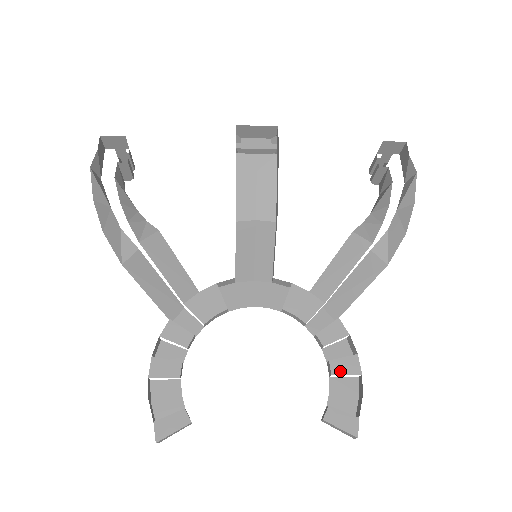
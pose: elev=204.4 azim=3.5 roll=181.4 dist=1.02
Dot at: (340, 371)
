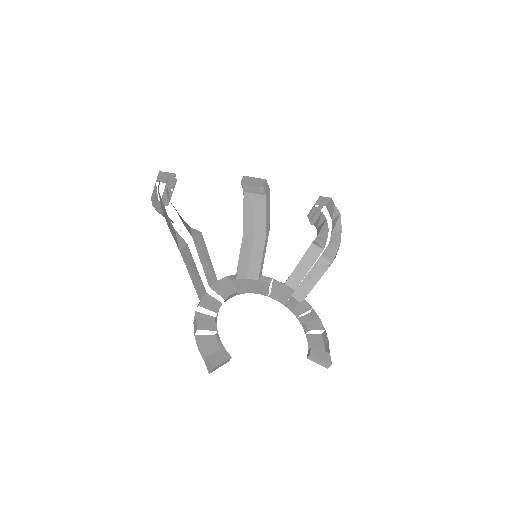
Dot at: (313, 328)
